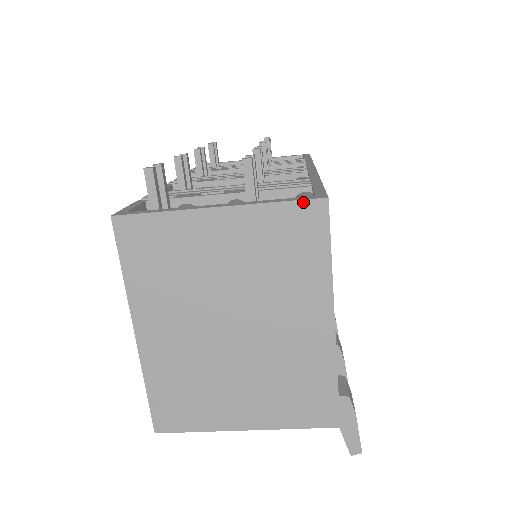
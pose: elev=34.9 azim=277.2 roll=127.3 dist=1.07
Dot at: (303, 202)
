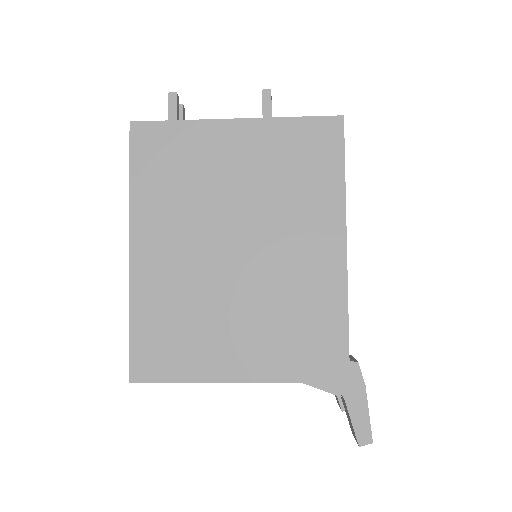
Dot at: (319, 118)
